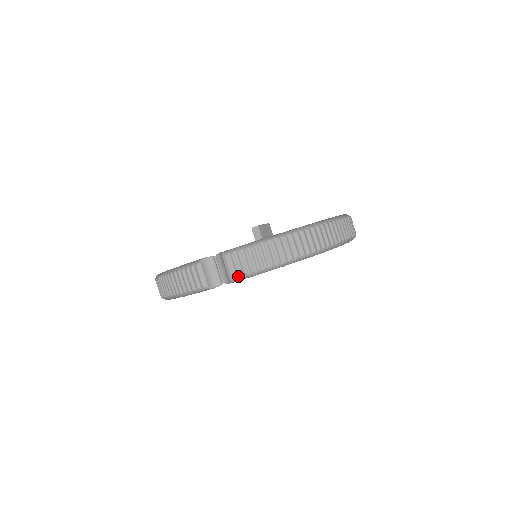
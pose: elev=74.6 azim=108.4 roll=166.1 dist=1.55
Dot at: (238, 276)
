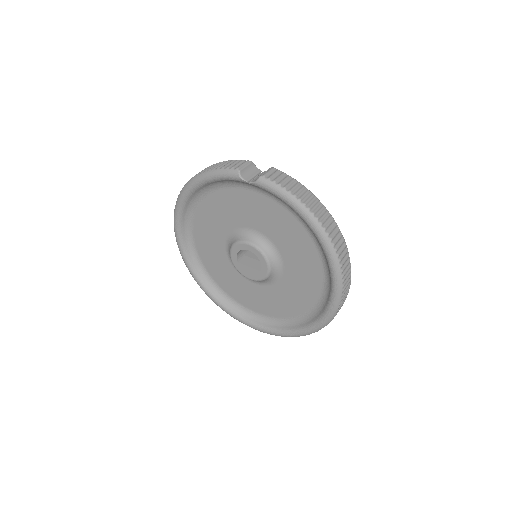
Dot at: (268, 178)
